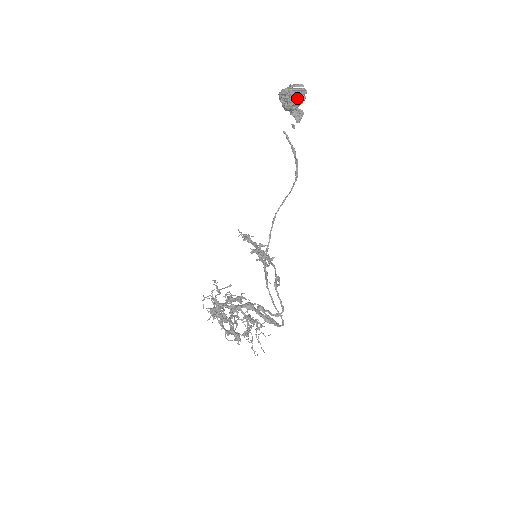
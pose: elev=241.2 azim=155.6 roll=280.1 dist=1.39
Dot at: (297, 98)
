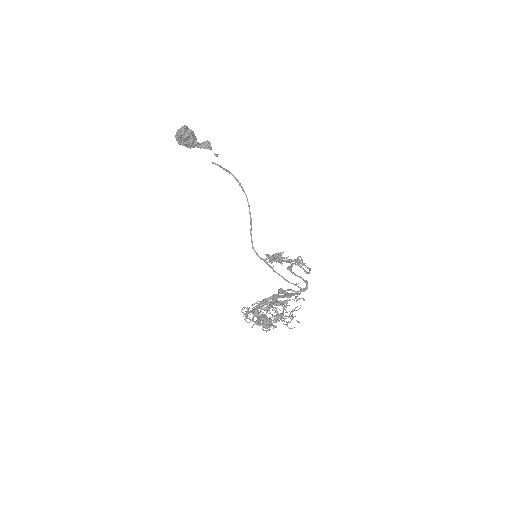
Dot at: (182, 134)
